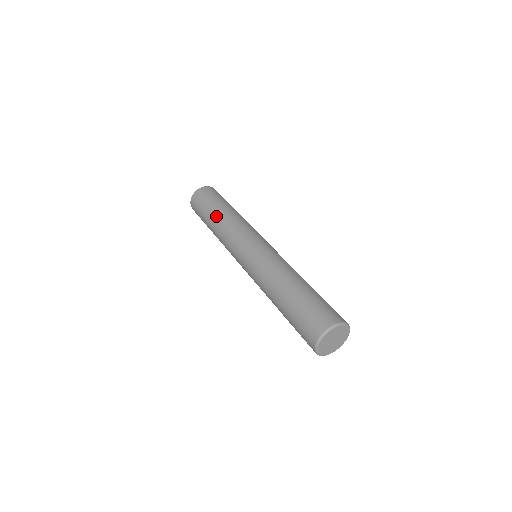
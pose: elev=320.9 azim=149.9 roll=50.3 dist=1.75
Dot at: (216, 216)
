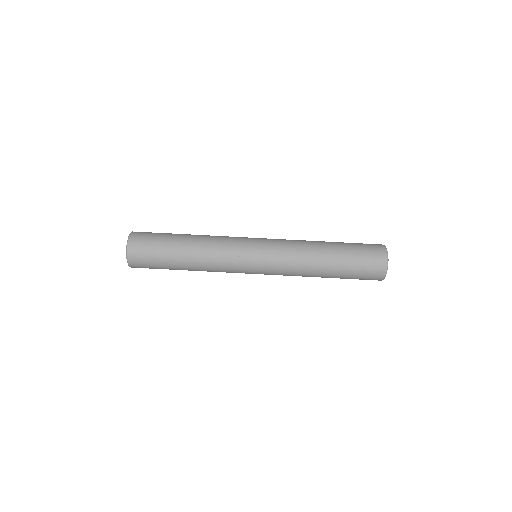
Dot at: occluded
